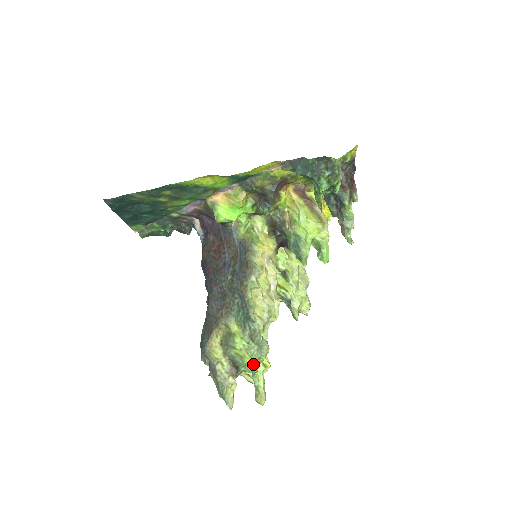
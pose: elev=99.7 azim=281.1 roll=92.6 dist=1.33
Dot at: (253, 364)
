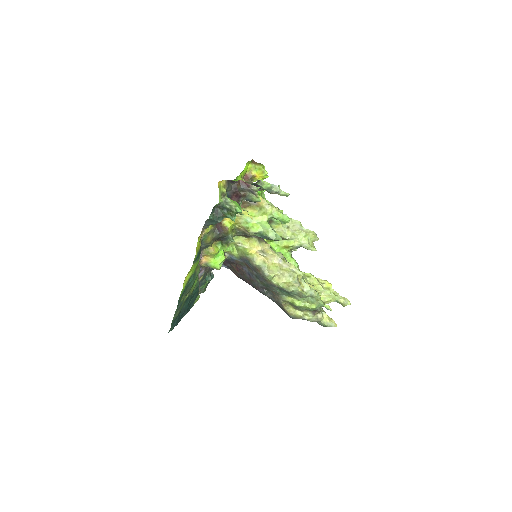
Dot at: (318, 304)
